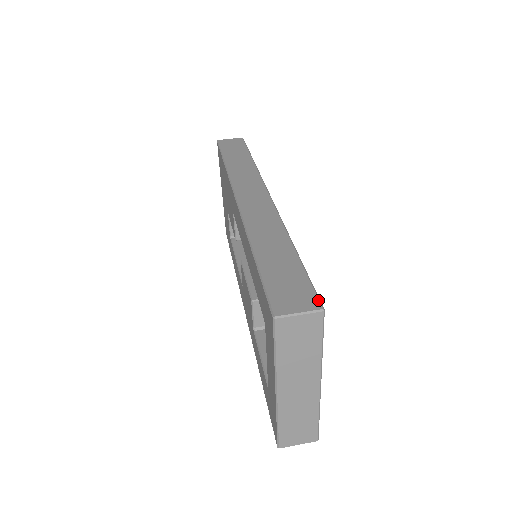
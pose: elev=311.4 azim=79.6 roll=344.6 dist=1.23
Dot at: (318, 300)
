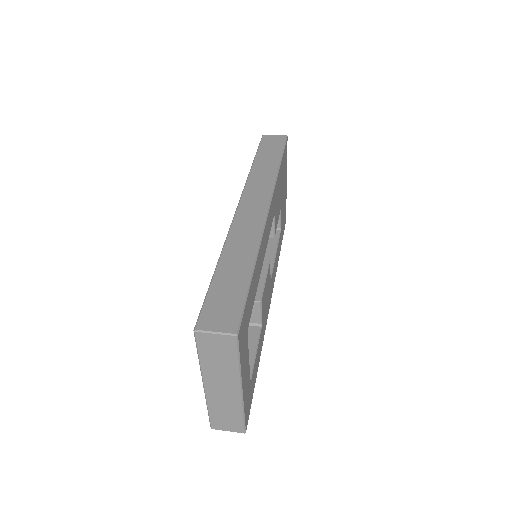
Dot at: (238, 324)
